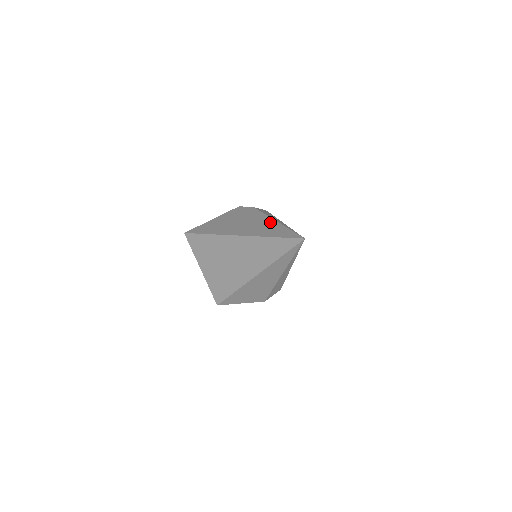
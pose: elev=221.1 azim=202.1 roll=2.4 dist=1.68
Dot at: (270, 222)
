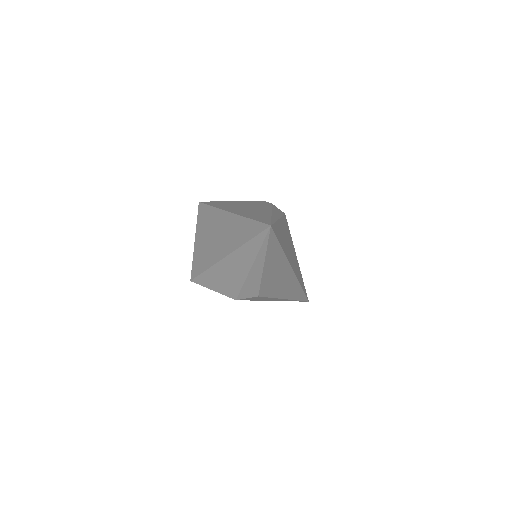
Dot at: (266, 212)
